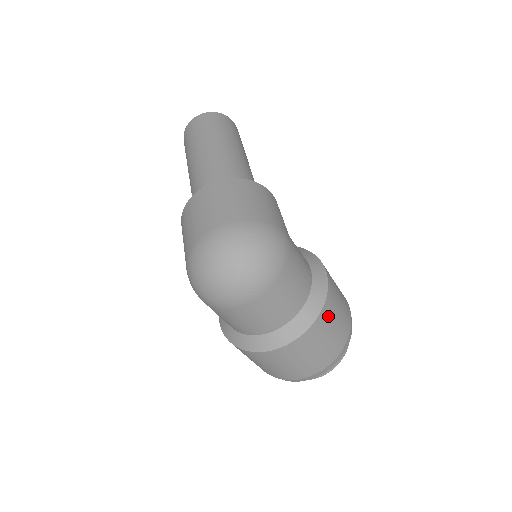
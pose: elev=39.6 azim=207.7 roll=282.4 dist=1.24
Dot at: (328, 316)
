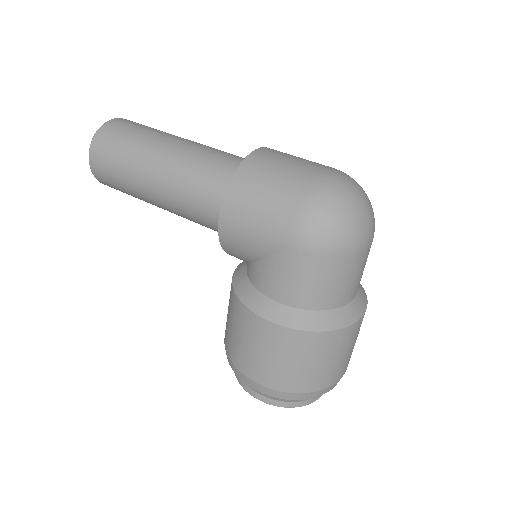
Dot at: occluded
